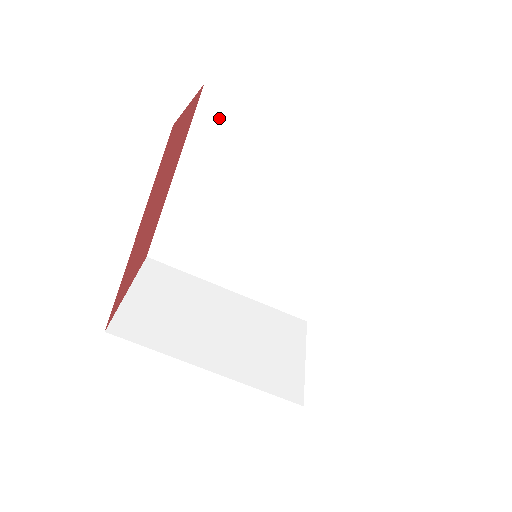
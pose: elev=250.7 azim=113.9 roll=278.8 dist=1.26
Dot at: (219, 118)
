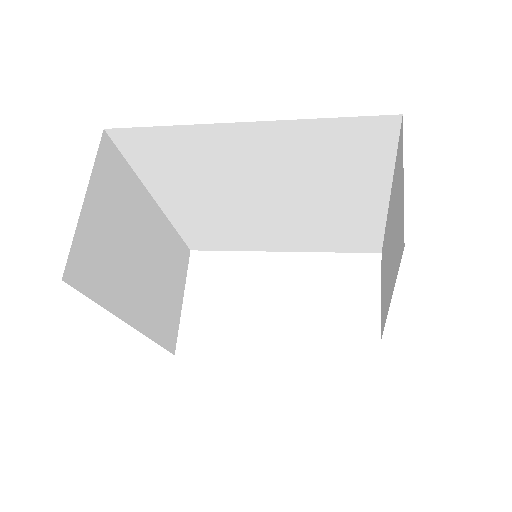
Dot at: (365, 138)
